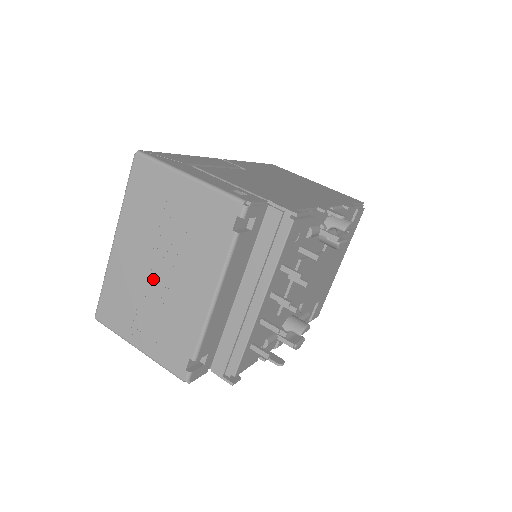
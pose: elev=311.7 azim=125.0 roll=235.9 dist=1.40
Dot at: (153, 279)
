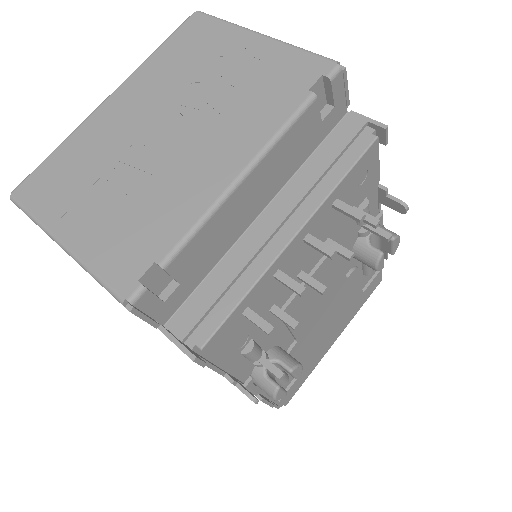
Dot at: (147, 144)
